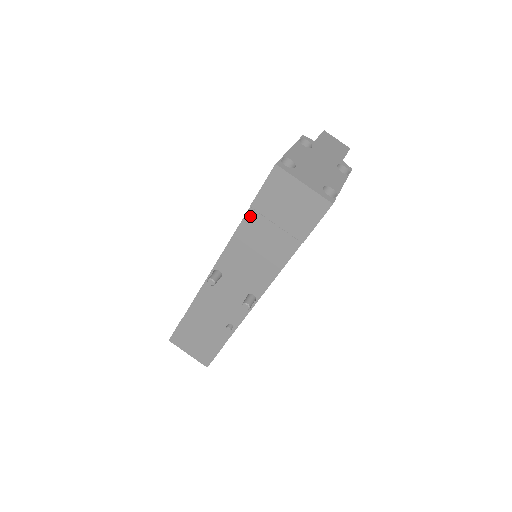
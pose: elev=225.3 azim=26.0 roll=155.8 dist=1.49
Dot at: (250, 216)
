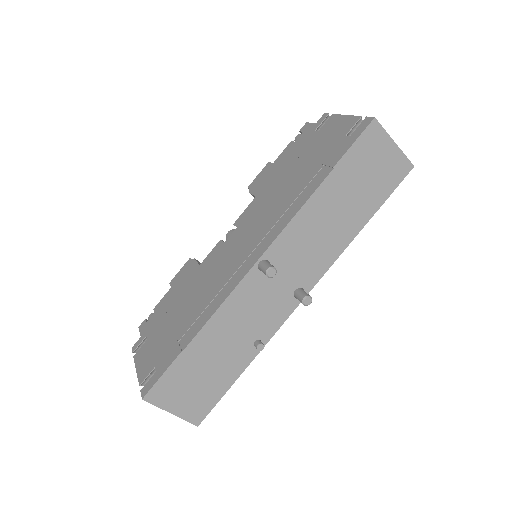
Dot at: (330, 180)
